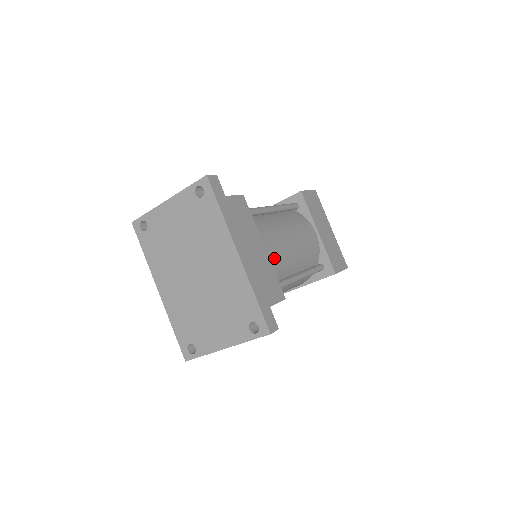
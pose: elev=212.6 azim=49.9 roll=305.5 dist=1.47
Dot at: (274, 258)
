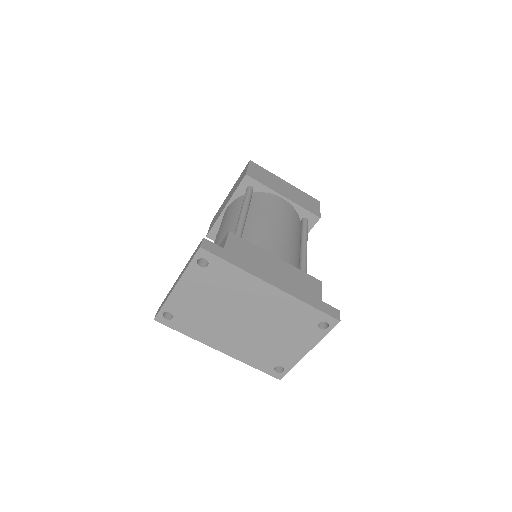
Dot at: (286, 256)
